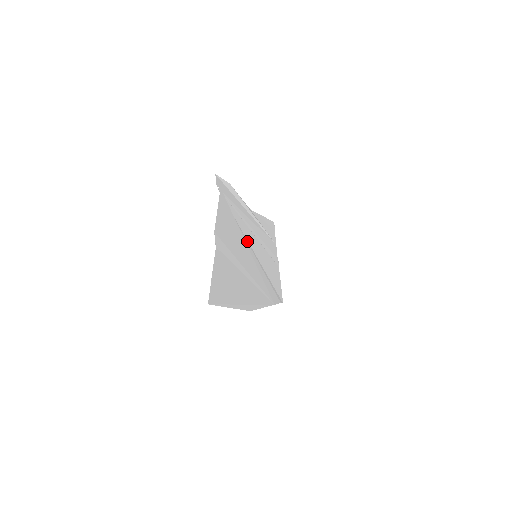
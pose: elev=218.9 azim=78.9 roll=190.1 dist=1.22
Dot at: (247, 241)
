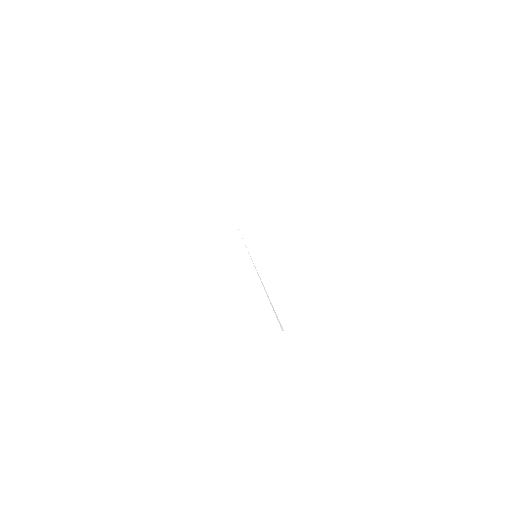
Dot at: occluded
